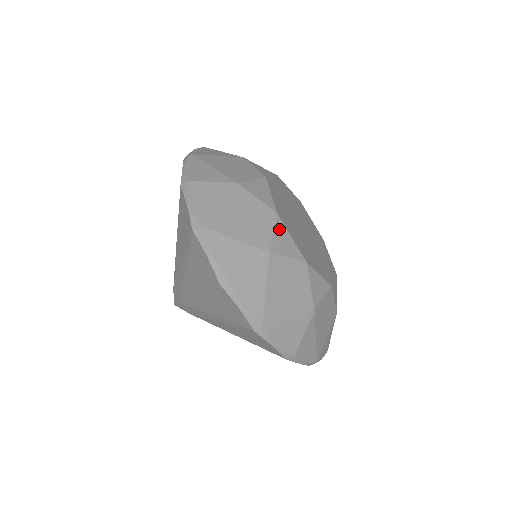
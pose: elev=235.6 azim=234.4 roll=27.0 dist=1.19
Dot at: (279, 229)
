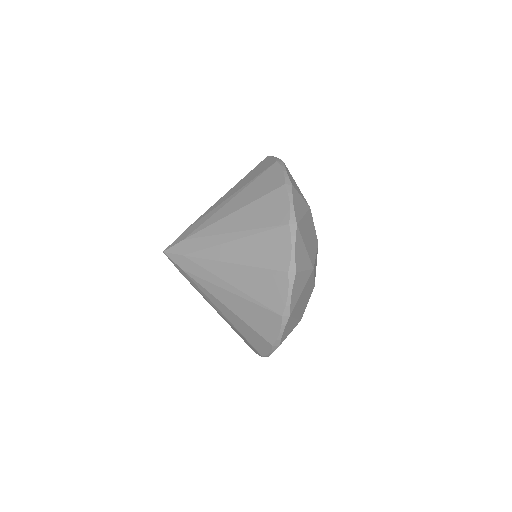
Dot at: occluded
